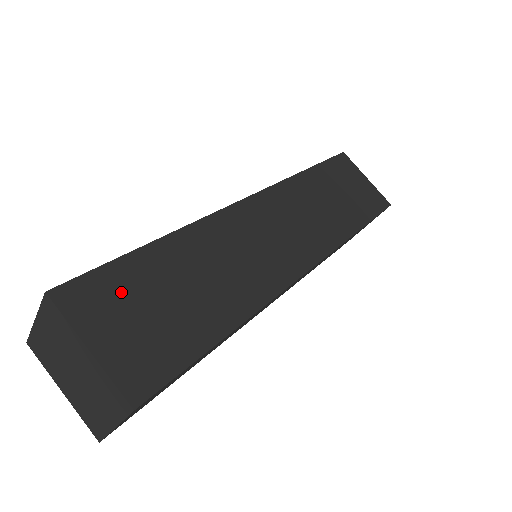
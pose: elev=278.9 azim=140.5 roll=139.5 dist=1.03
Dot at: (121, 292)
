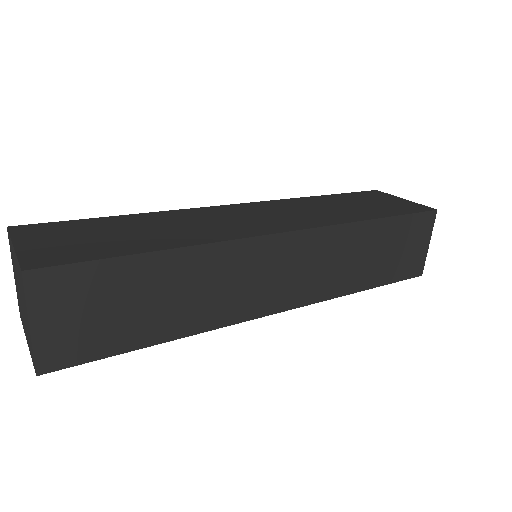
Dot at: (68, 230)
